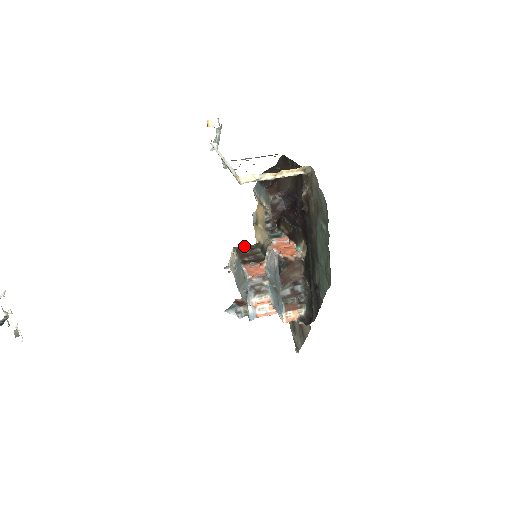
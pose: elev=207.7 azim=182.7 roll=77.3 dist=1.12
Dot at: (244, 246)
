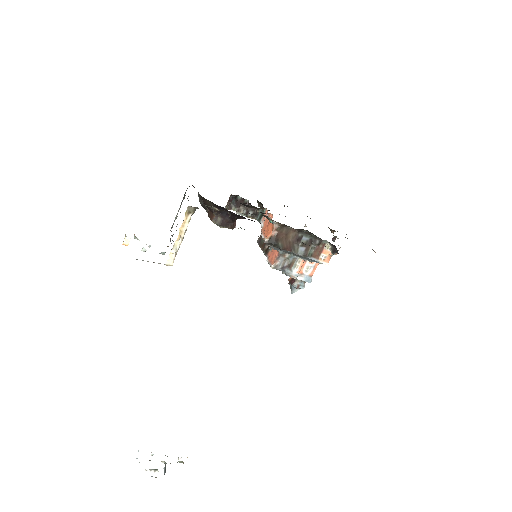
Dot at: occluded
